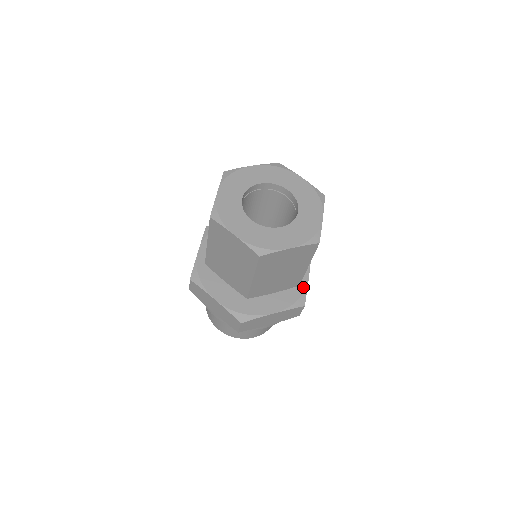
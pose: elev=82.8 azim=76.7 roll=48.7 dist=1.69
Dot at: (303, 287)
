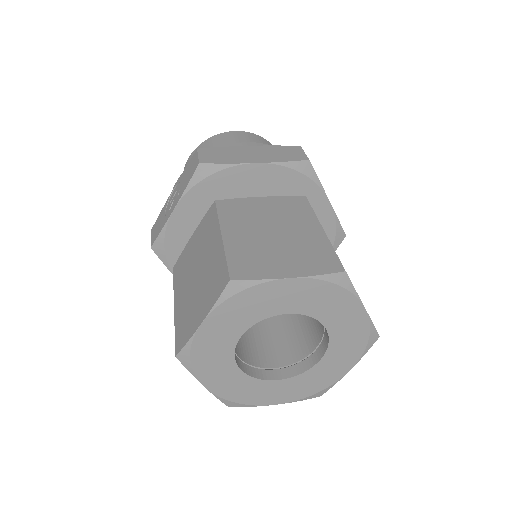
Dot at: occluded
